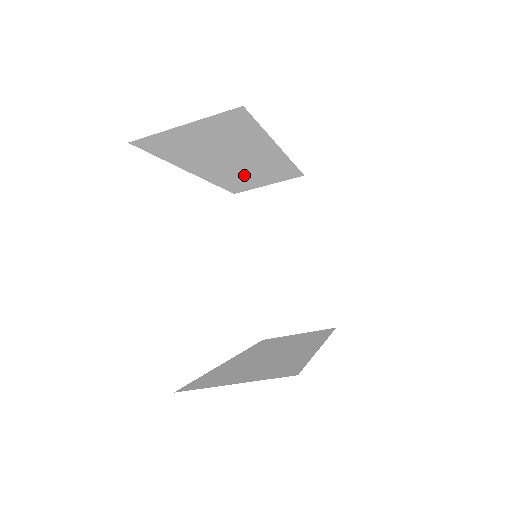
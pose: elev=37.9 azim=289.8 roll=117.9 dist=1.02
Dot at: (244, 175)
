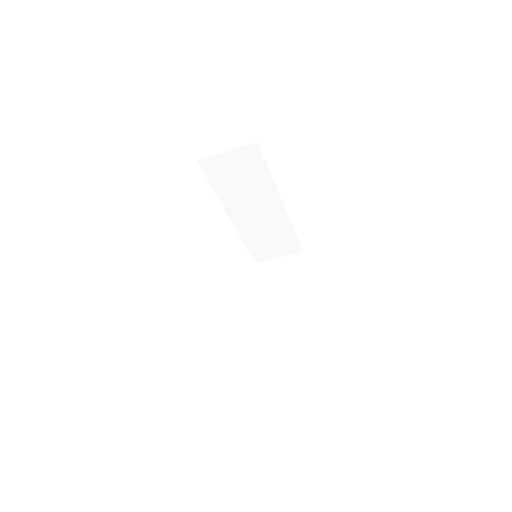
Dot at: (261, 233)
